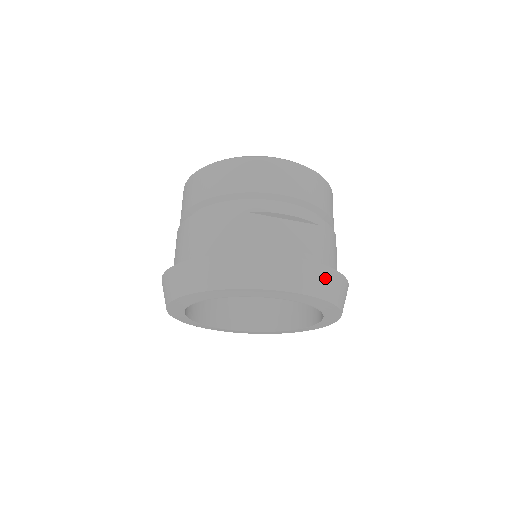
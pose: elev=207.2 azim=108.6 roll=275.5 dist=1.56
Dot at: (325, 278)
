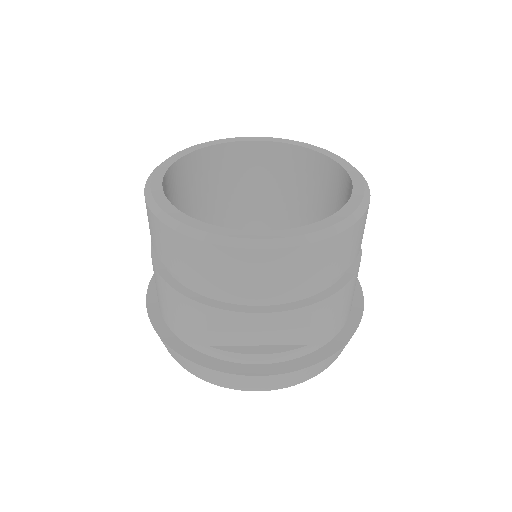
Dot at: (308, 372)
